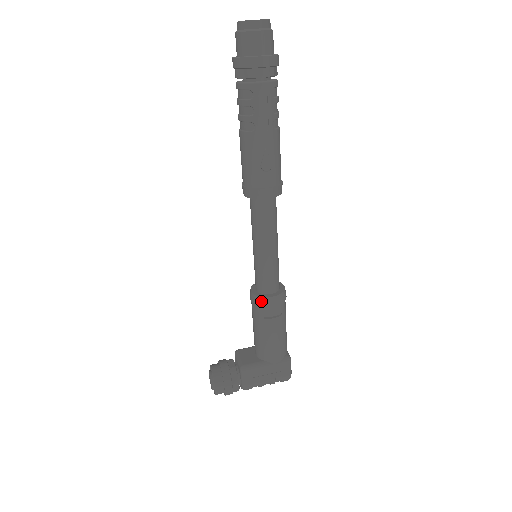
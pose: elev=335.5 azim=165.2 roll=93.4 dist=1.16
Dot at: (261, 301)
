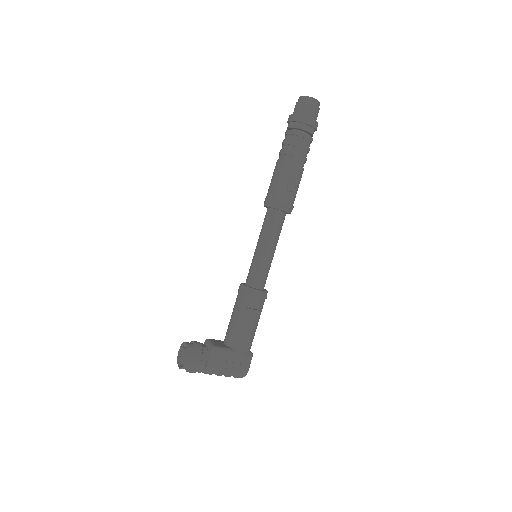
Dot at: (250, 291)
